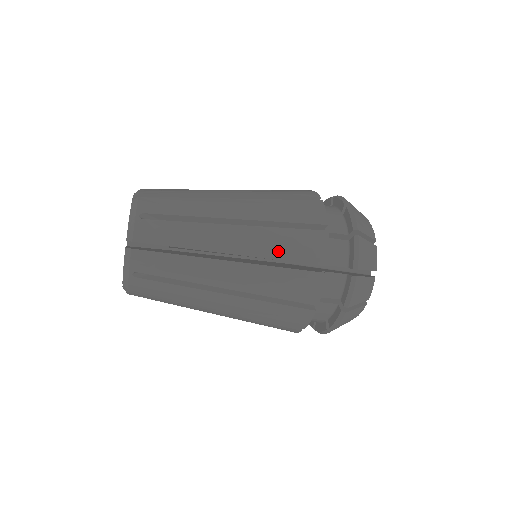
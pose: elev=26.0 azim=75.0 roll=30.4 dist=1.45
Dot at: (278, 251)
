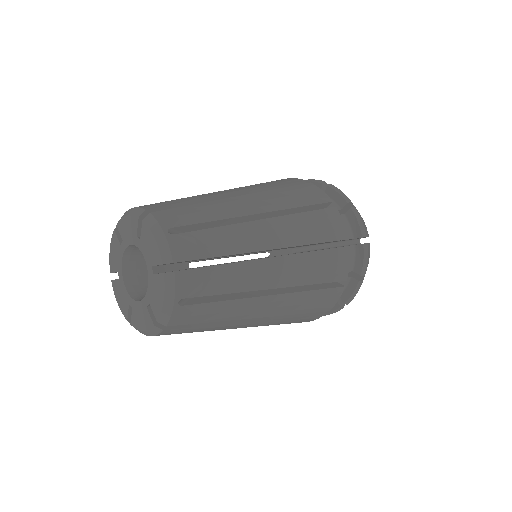
Dot at: (298, 309)
